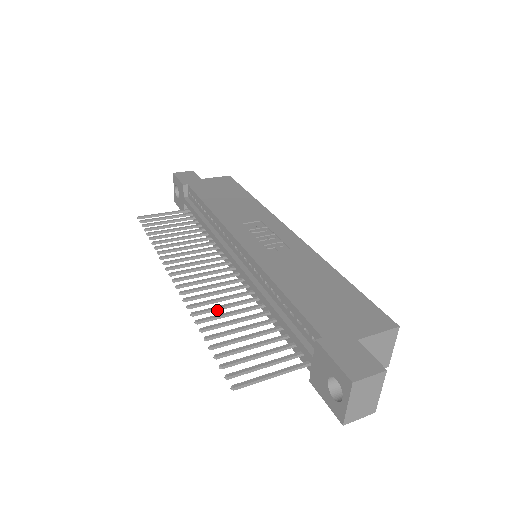
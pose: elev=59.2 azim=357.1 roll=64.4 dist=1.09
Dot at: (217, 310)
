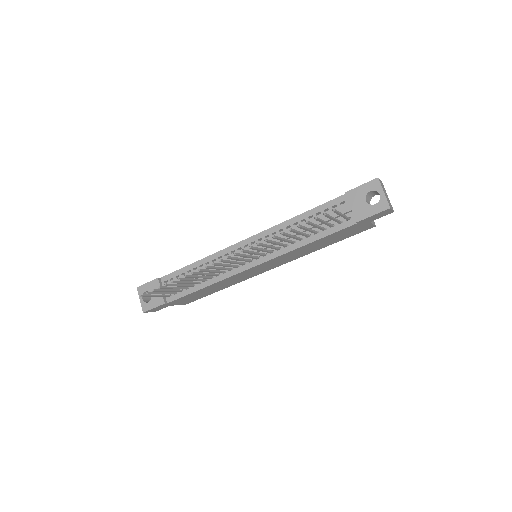
Dot at: (274, 243)
